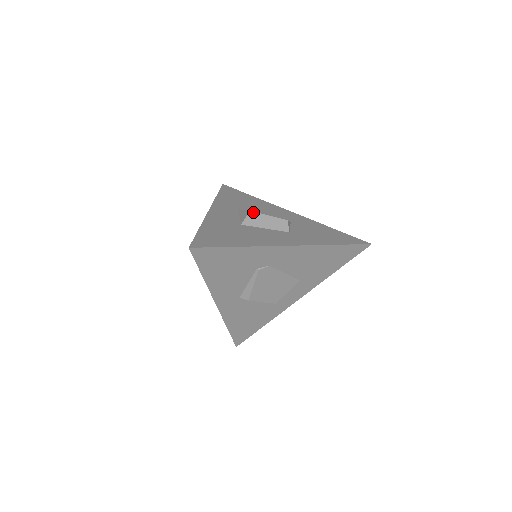
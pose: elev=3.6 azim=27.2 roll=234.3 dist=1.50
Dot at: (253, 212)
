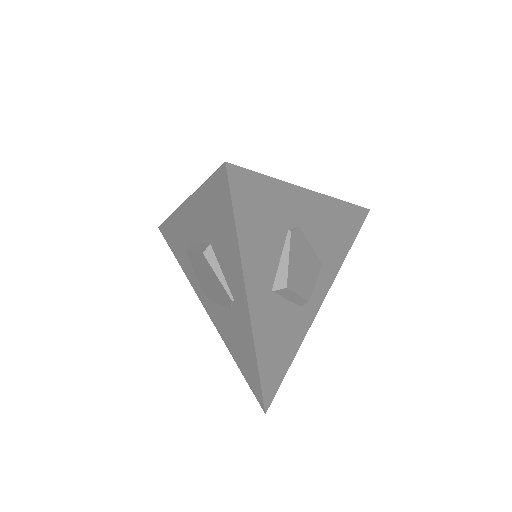
Dot at: occluded
